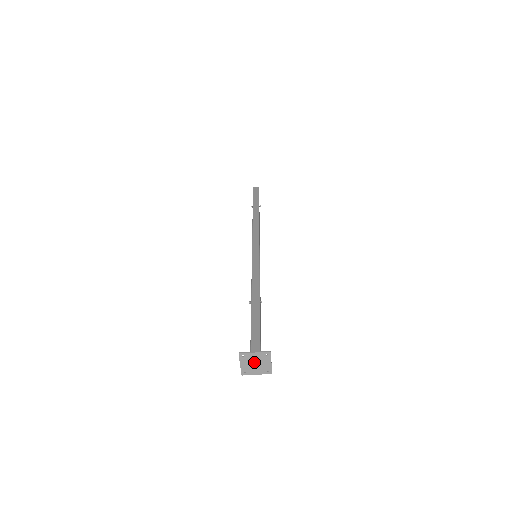
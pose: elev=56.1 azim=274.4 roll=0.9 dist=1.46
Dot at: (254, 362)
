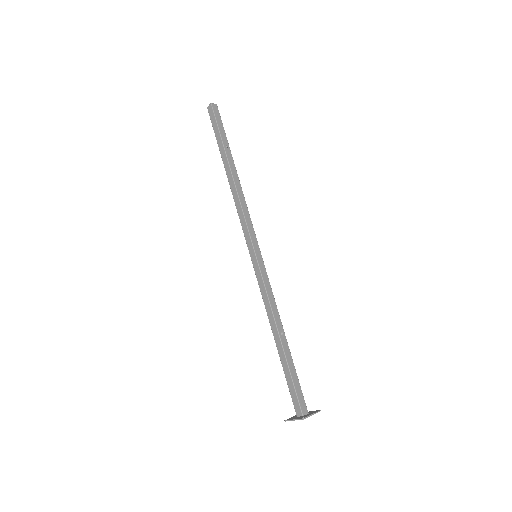
Dot at: occluded
